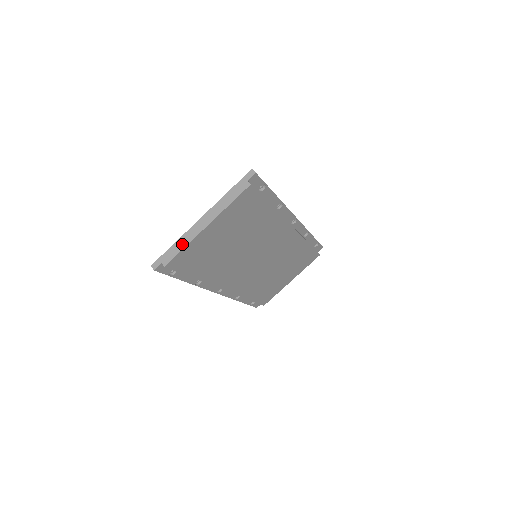
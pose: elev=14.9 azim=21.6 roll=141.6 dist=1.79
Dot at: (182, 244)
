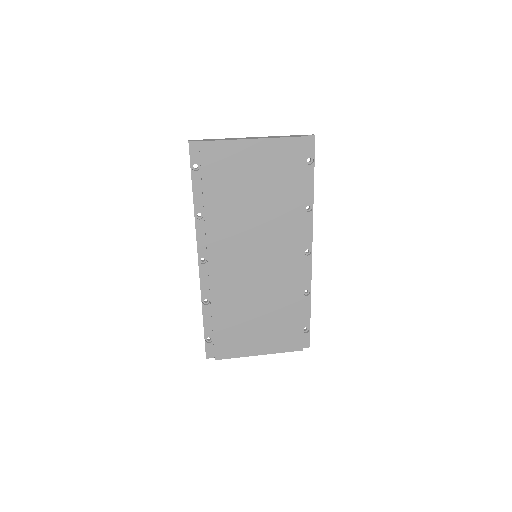
Dot at: (225, 139)
